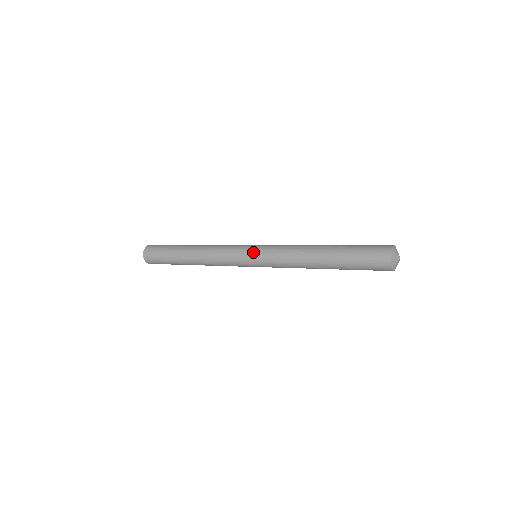
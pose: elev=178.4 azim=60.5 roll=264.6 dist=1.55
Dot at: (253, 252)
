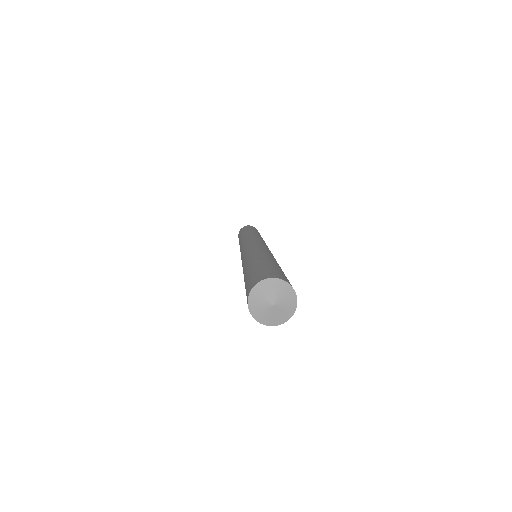
Dot at: occluded
